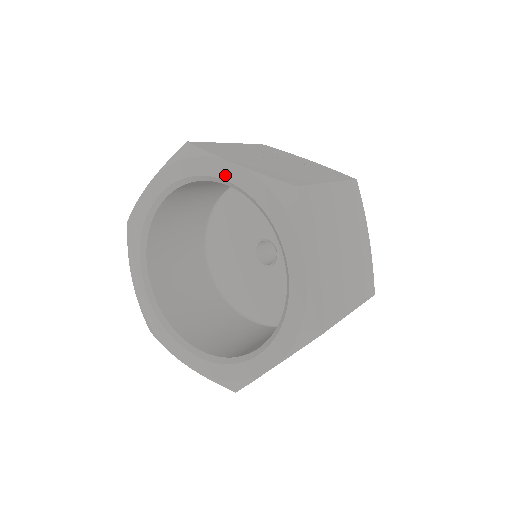
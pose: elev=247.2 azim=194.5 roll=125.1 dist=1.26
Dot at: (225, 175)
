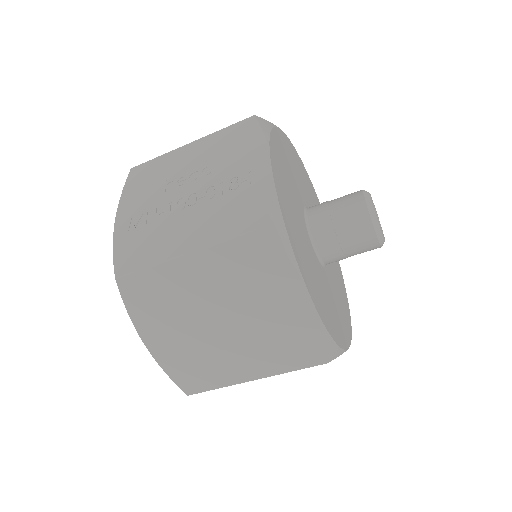
Dot at: occluded
